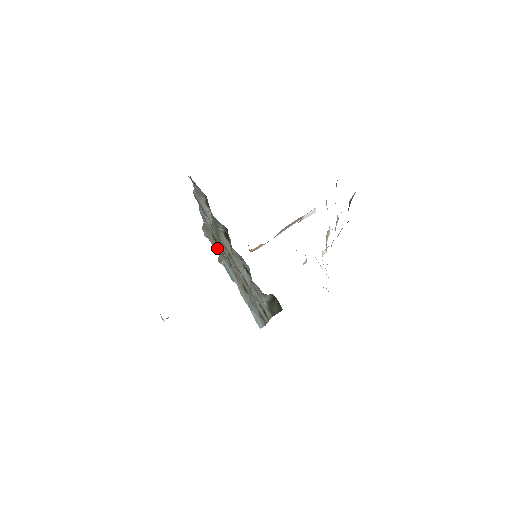
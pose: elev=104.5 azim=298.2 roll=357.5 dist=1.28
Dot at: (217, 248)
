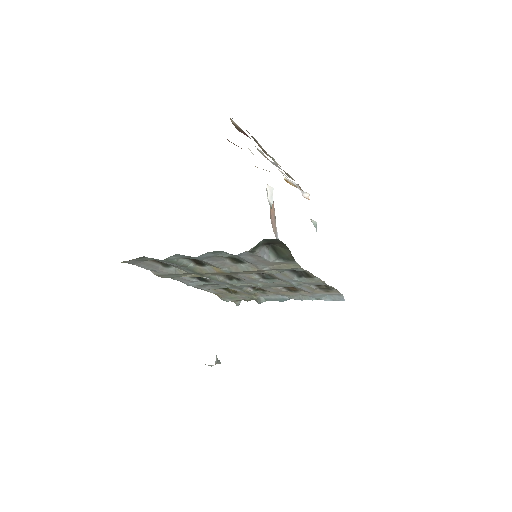
Dot at: (245, 296)
